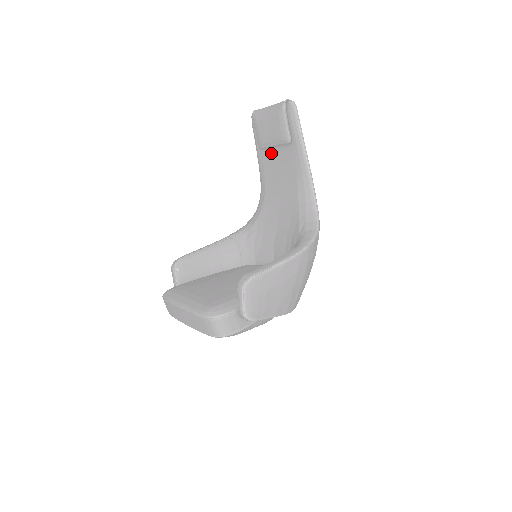
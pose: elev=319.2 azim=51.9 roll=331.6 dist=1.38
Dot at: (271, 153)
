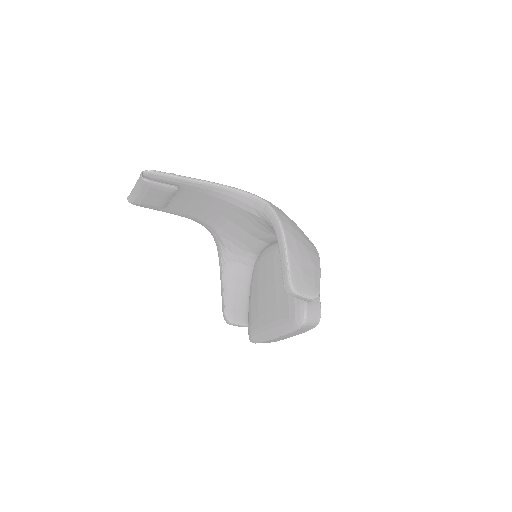
Dot at: (173, 203)
